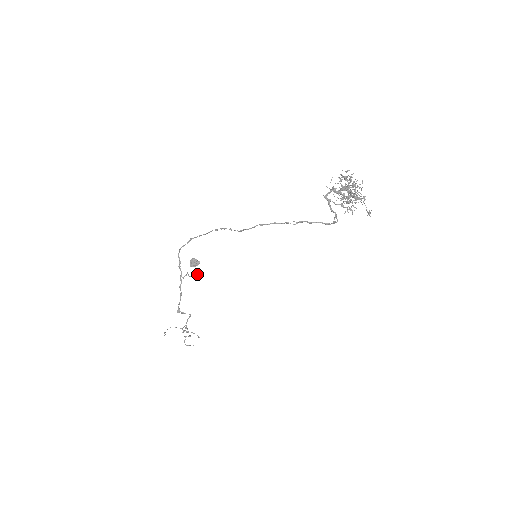
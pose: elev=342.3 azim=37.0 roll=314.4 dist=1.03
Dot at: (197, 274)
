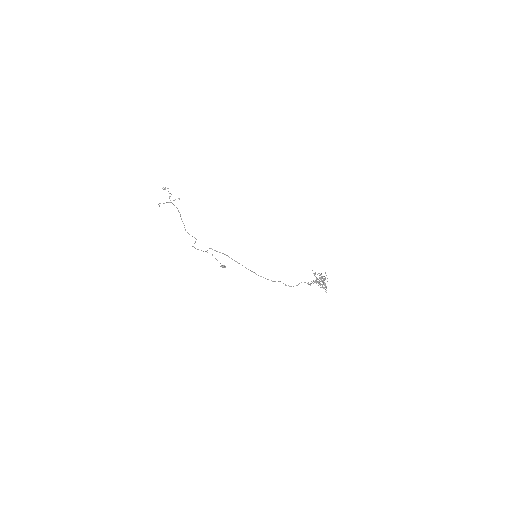
Dot at: occluded
